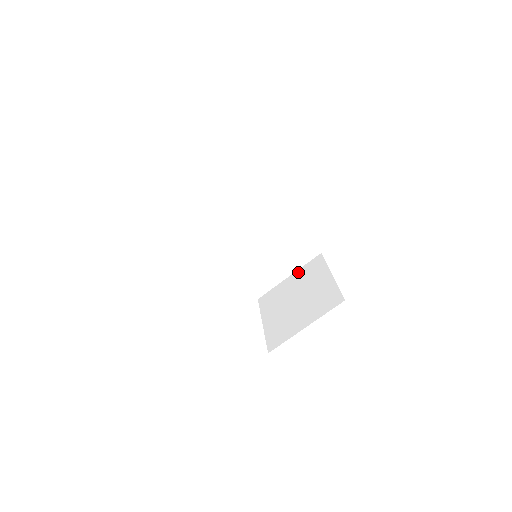
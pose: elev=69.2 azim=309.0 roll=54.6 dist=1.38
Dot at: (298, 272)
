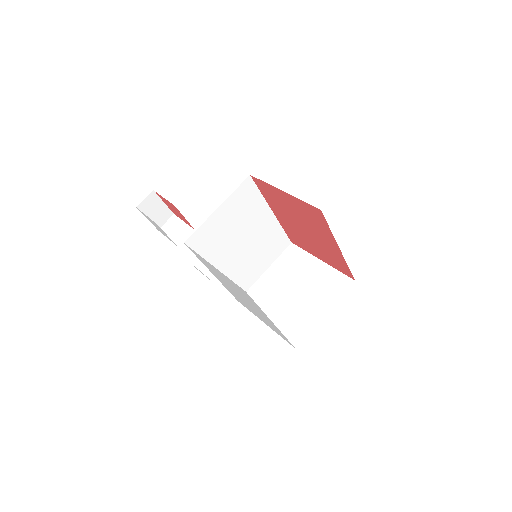
Dot at: (275, 265)
